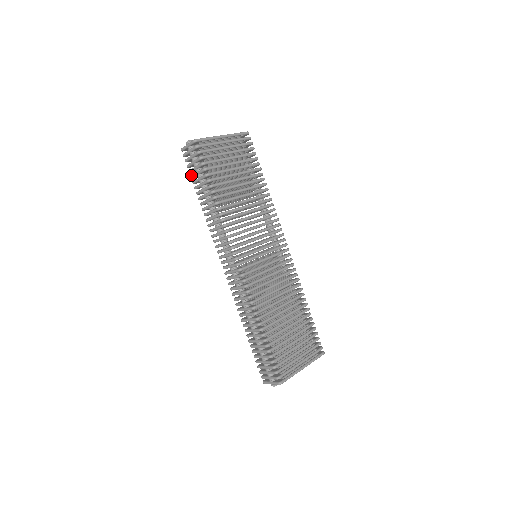
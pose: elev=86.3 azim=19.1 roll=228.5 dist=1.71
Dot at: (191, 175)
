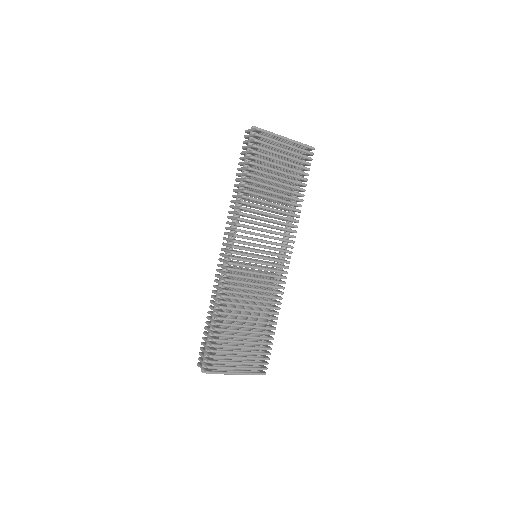
Dot at: occluded
